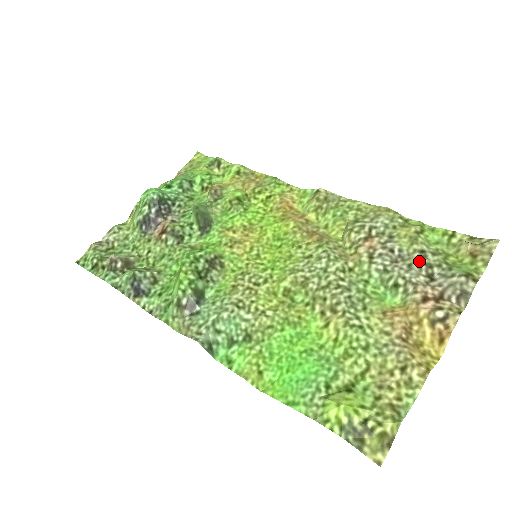
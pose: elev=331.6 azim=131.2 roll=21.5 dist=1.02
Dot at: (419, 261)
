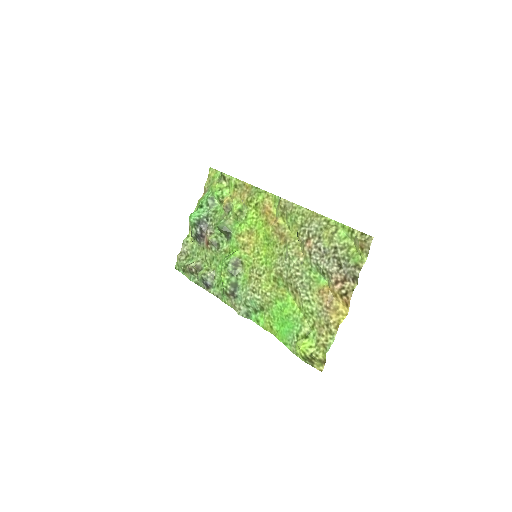
Dot at: (333, 256)
